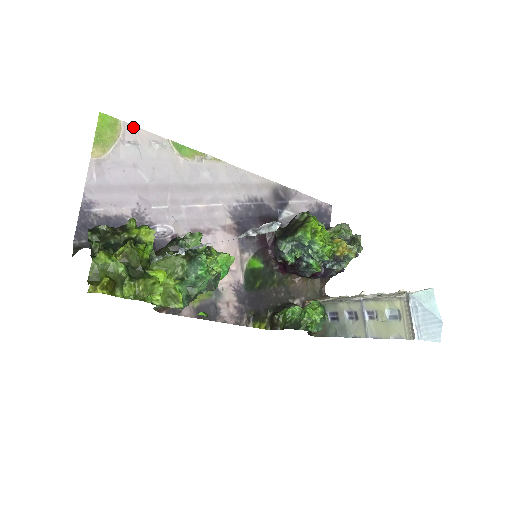
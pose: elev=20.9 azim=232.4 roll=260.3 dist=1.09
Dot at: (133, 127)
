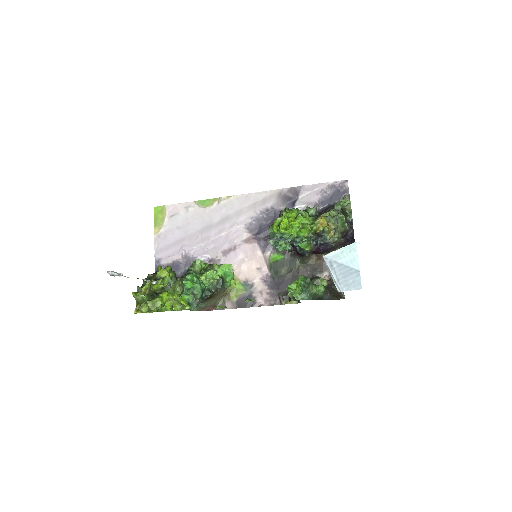
Dot at: (173, 205)
